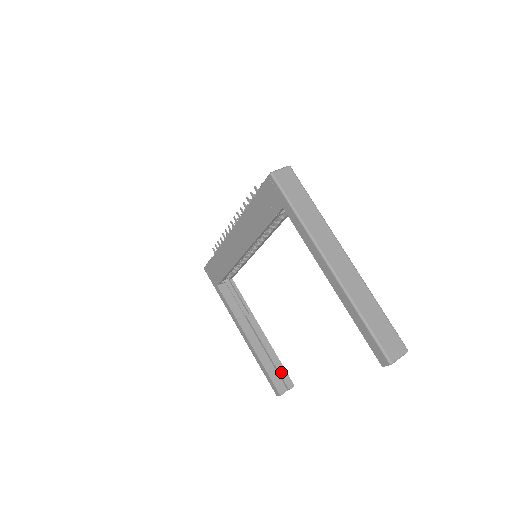
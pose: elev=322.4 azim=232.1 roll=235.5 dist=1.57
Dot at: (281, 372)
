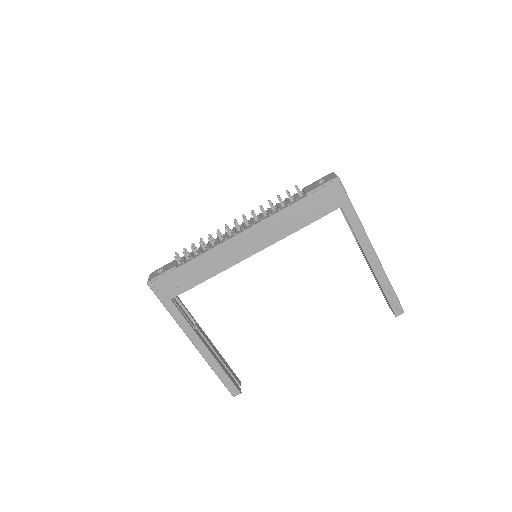
Dot at: (232, 372)
